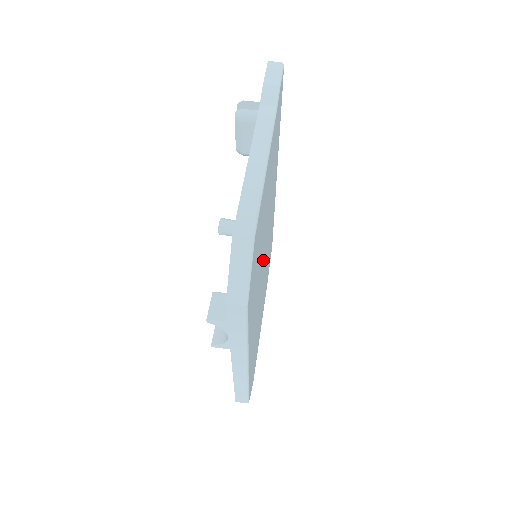
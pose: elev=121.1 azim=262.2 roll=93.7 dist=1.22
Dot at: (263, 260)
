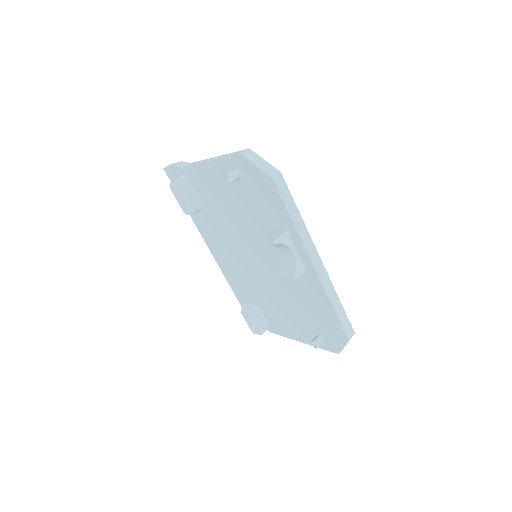
Dot at: occluded
